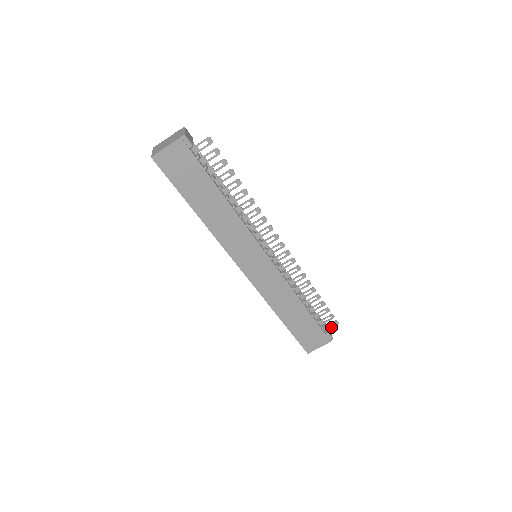
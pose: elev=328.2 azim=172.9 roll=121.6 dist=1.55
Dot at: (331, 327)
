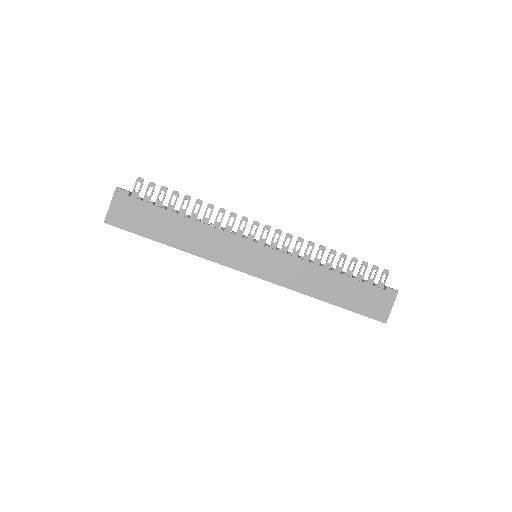
Dot at: (385, 280)
